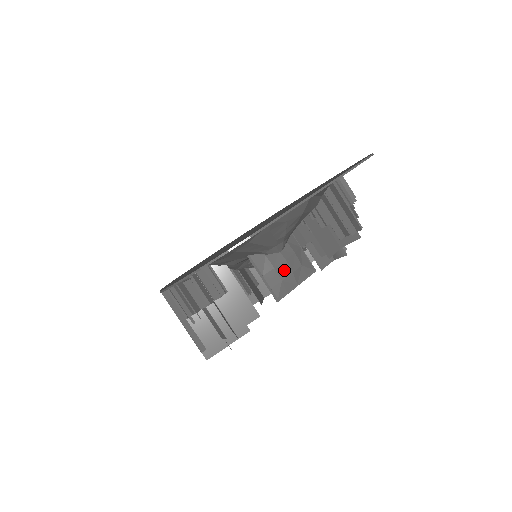
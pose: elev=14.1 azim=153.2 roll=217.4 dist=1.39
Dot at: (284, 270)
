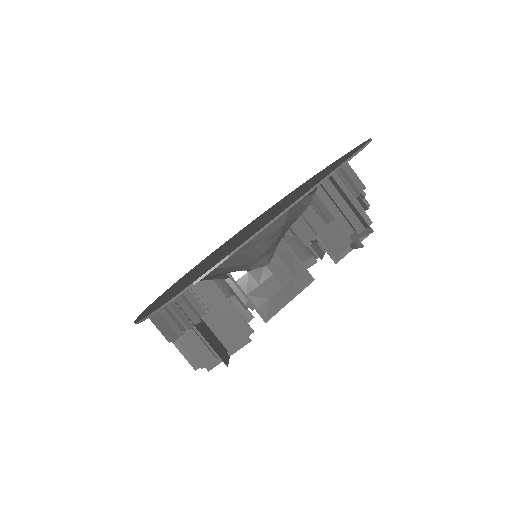
Dot at: (272, 286)
